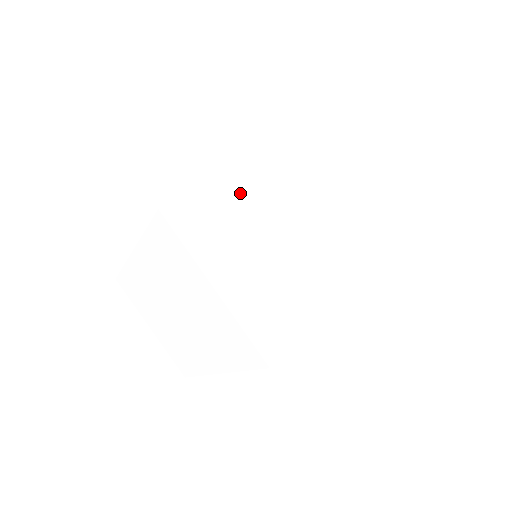
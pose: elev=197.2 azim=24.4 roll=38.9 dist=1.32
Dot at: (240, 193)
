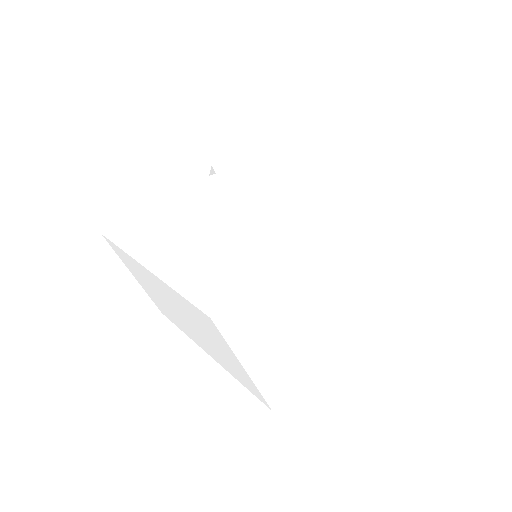
Dot at: (279, 280)
